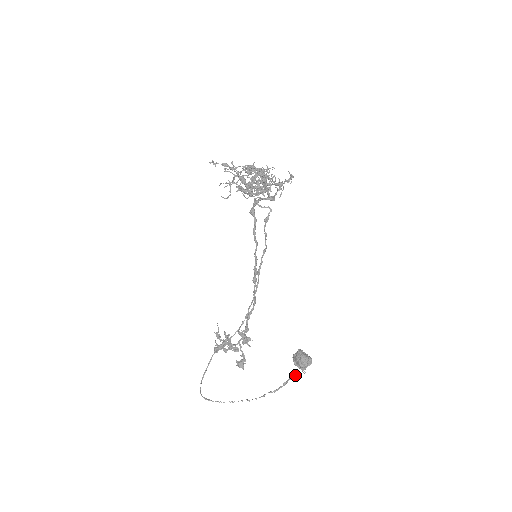
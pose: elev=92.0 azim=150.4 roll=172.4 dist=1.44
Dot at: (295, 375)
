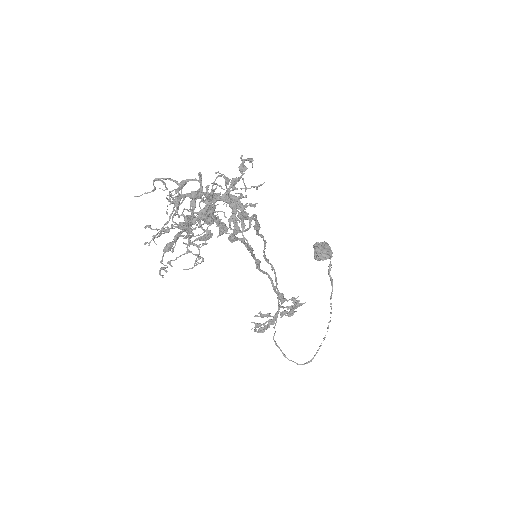
Dot at: (329, 266)
